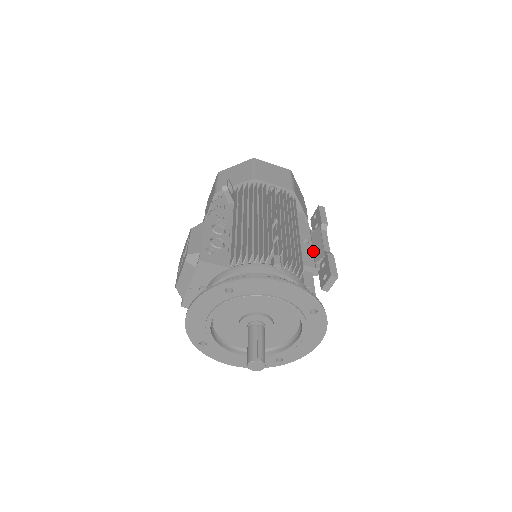
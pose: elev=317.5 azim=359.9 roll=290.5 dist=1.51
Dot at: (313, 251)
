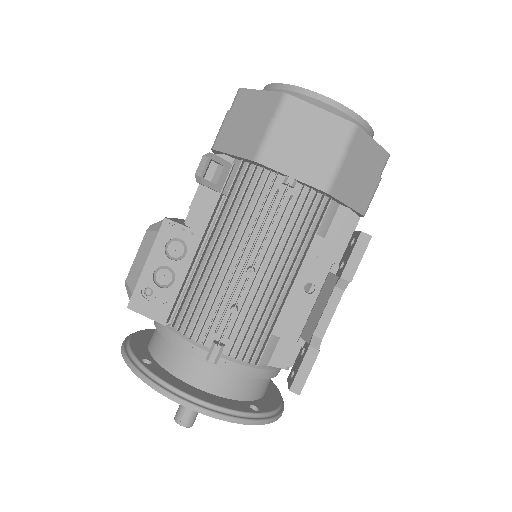
Dot at: (310, 312)
